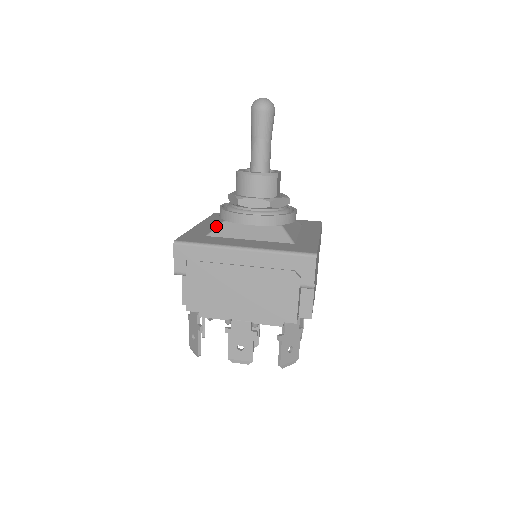
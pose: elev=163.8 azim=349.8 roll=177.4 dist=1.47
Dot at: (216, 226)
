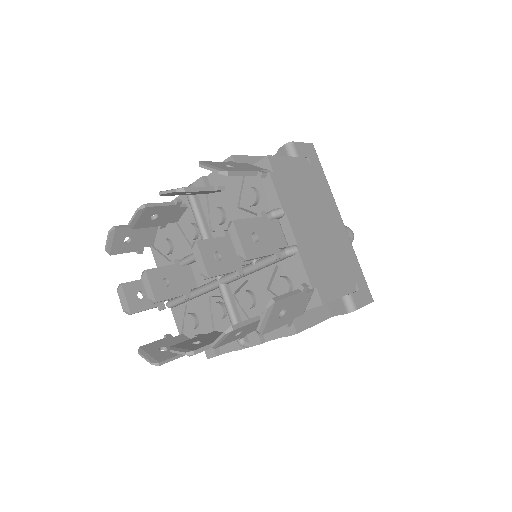
Dot at: occluded
